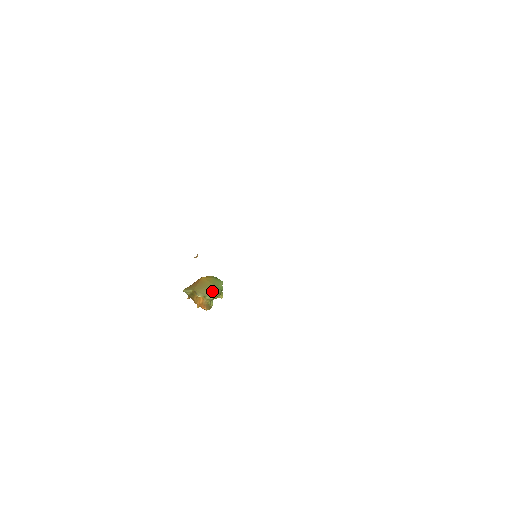
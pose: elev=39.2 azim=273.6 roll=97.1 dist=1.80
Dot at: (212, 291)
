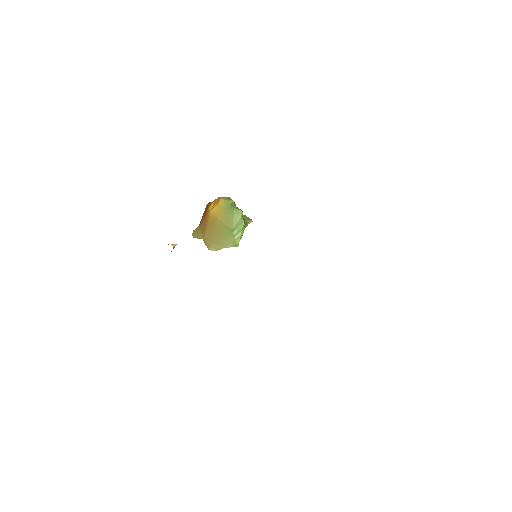
Dot at: (228, 240)
